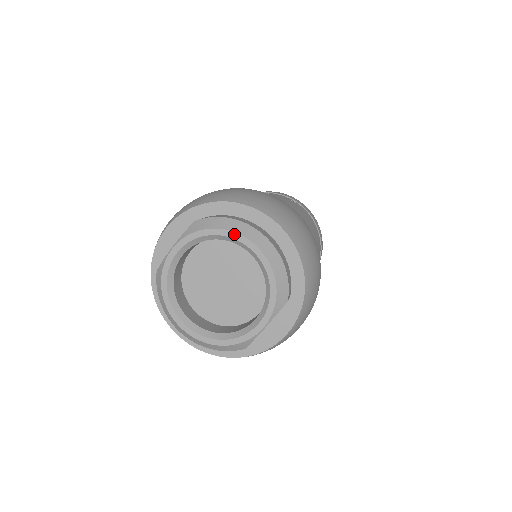
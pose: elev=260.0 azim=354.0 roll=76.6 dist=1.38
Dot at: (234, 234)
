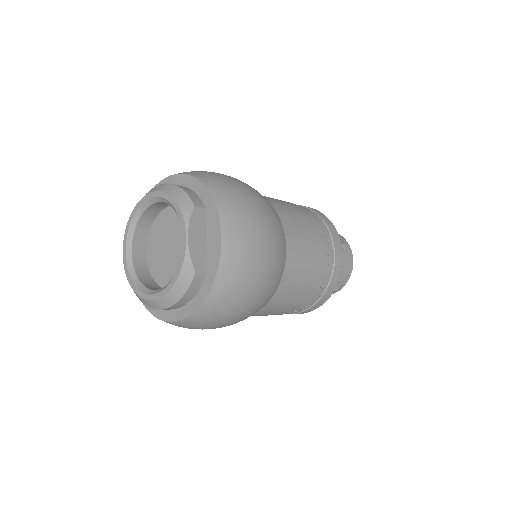
Dot at: (141, 201)
